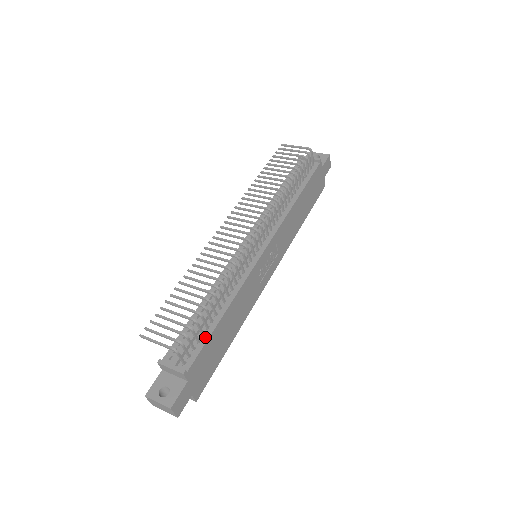
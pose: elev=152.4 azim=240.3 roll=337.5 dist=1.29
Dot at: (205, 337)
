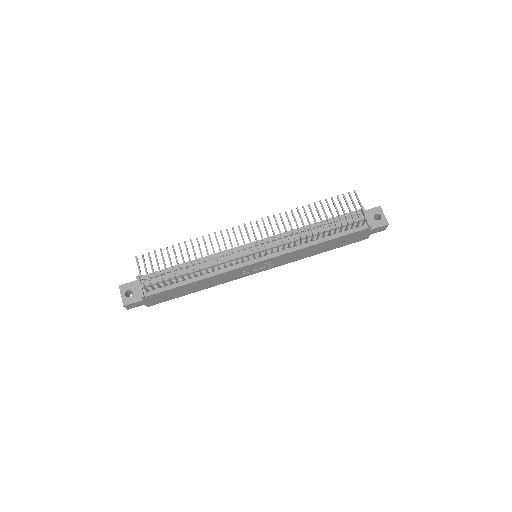
Dot at: (172, 286)
